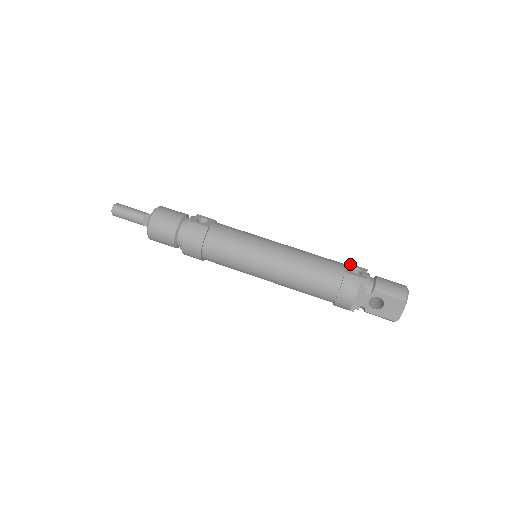
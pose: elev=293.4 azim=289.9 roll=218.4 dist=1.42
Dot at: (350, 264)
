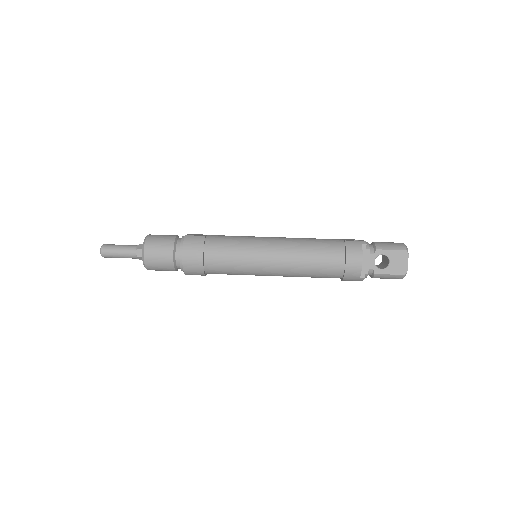
Dot at: (345, 239)
